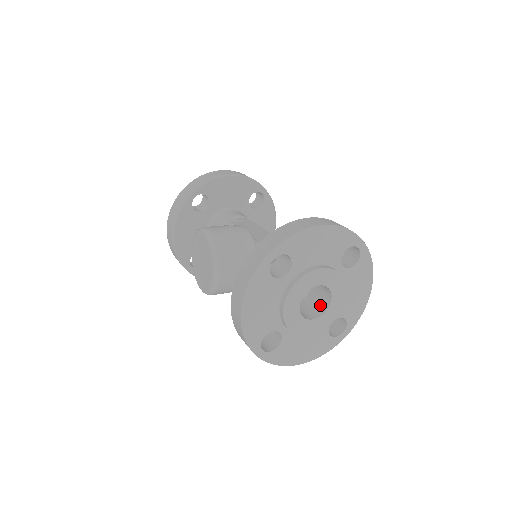
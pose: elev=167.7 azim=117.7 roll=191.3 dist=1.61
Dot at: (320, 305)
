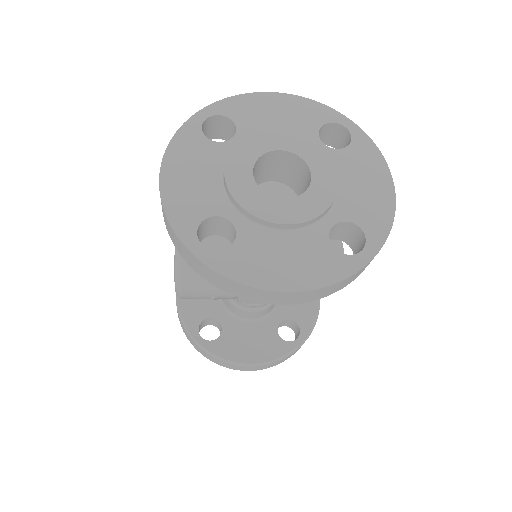
Dot at: occluded
